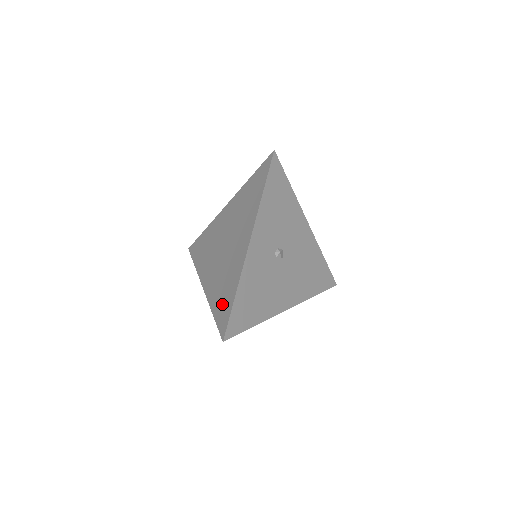
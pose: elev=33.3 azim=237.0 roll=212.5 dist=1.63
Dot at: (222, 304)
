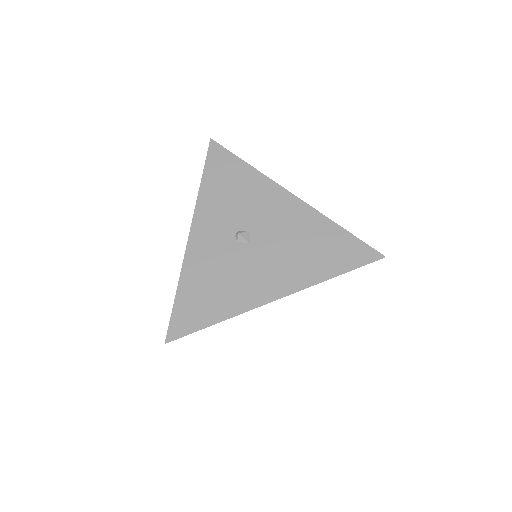
Dot at: occluded
